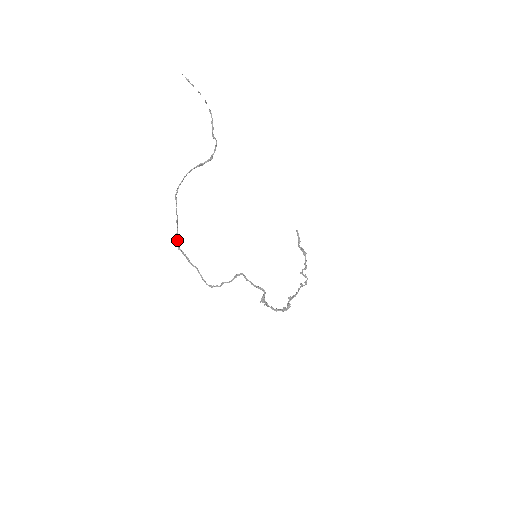
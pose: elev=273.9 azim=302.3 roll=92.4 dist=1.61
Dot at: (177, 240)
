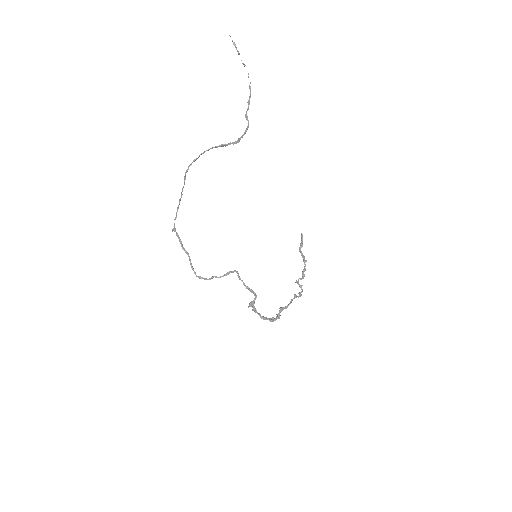
Dot at: occluded
